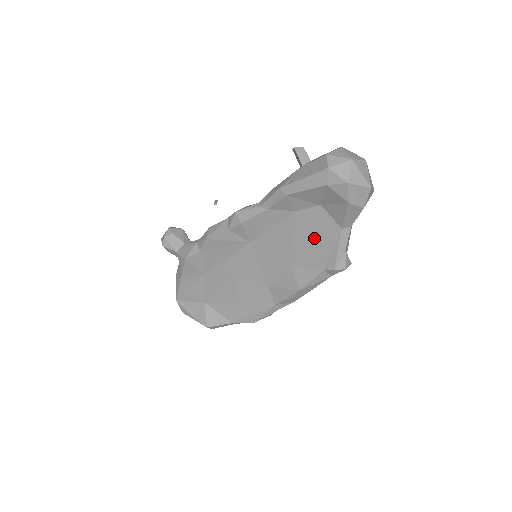
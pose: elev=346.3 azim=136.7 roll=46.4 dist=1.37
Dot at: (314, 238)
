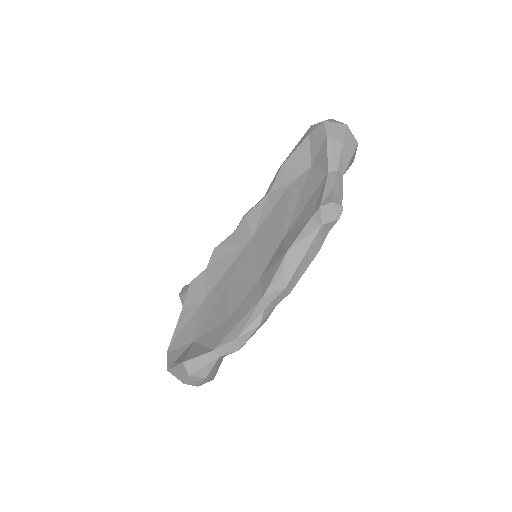
Dot at: (305, 197)
